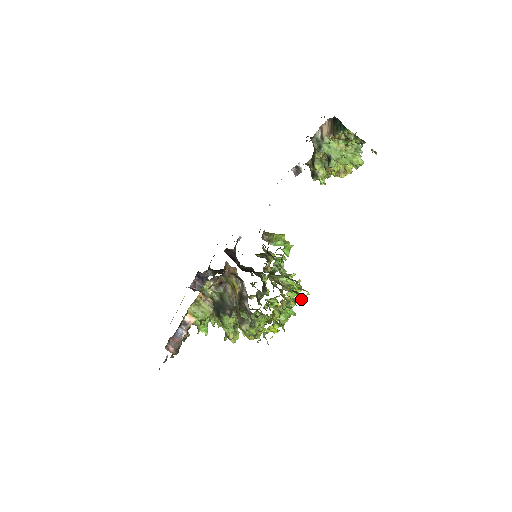
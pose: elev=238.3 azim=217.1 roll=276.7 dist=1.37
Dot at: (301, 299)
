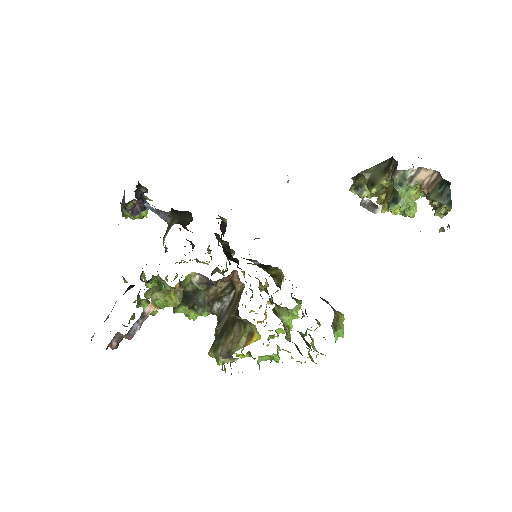
Dot at: occluded
